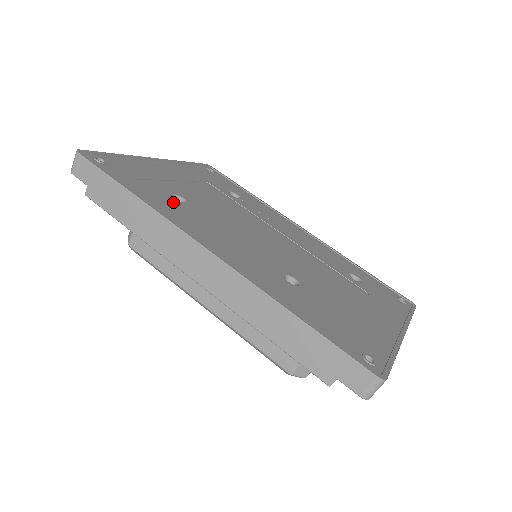
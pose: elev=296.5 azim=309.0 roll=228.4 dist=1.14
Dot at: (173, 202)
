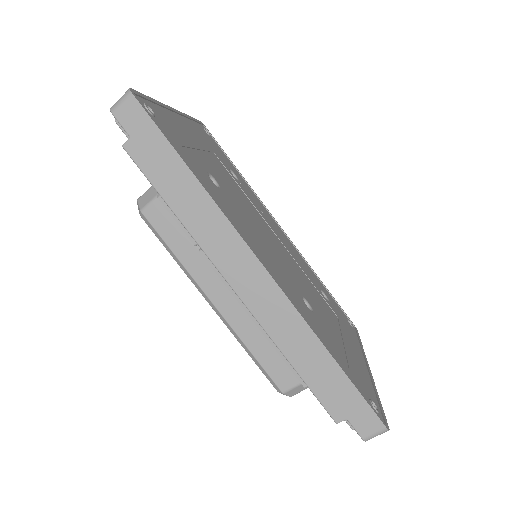
Dot at: (214, 187)
